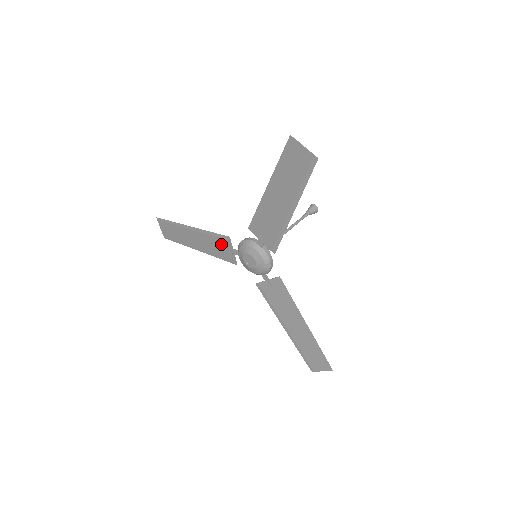
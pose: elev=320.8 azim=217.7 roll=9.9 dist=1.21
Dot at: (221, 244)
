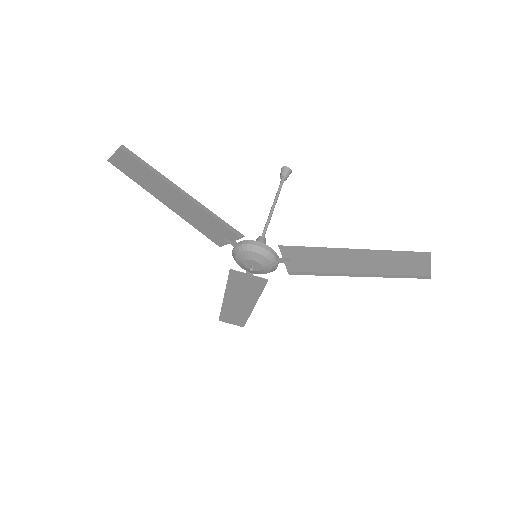
Dot at: (221, 230)
